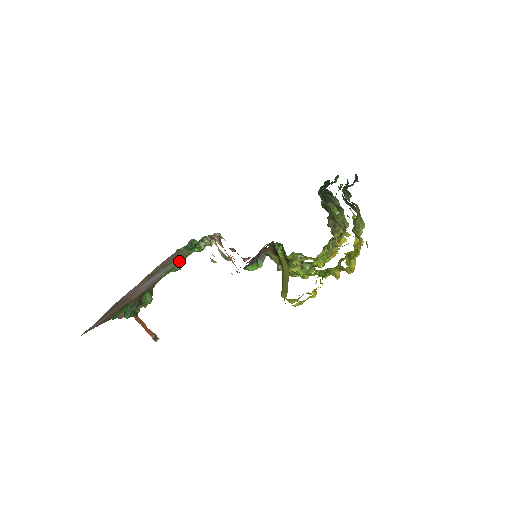
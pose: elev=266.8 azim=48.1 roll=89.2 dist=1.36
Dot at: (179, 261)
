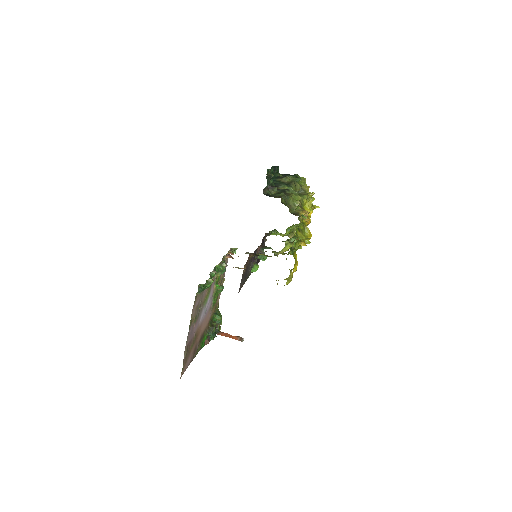
Dot at: (215, 288)
